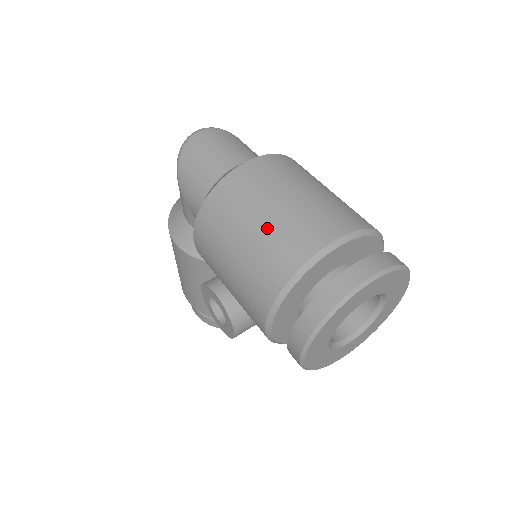
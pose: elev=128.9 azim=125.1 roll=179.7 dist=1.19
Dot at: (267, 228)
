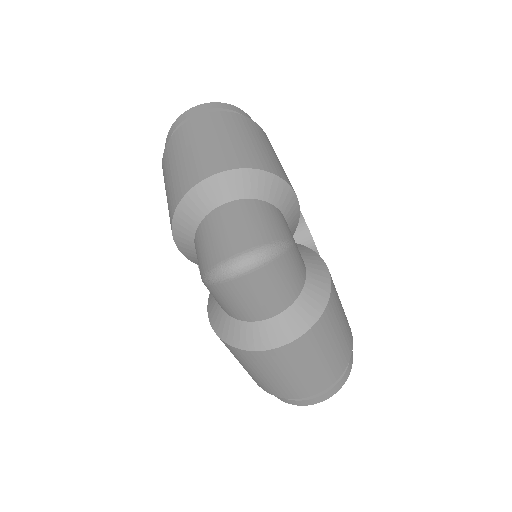
Dot at: (274, 382)
